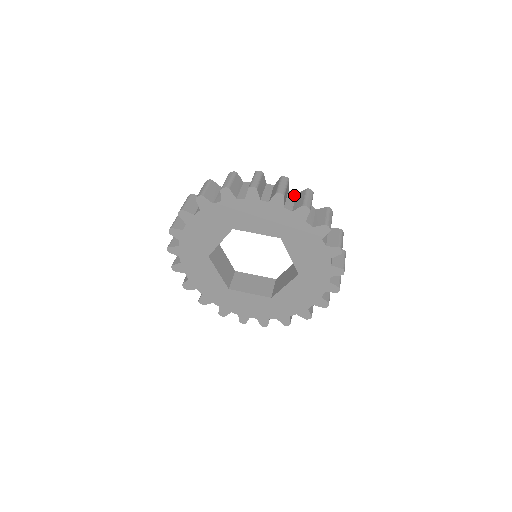
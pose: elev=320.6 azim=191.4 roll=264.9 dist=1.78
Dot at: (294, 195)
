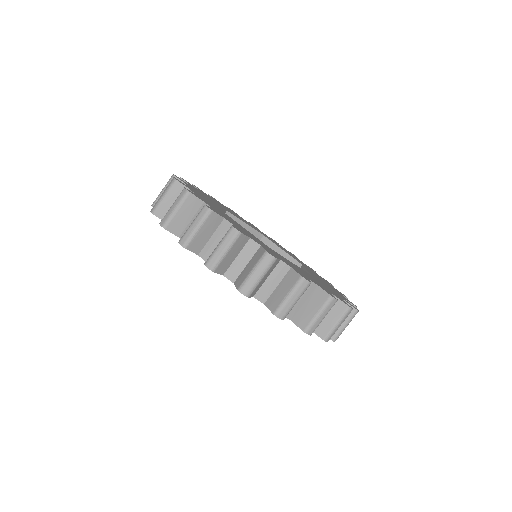
Dot at: (255, 248)
